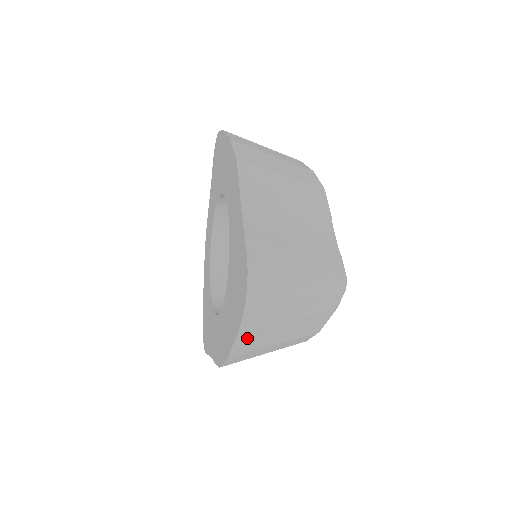
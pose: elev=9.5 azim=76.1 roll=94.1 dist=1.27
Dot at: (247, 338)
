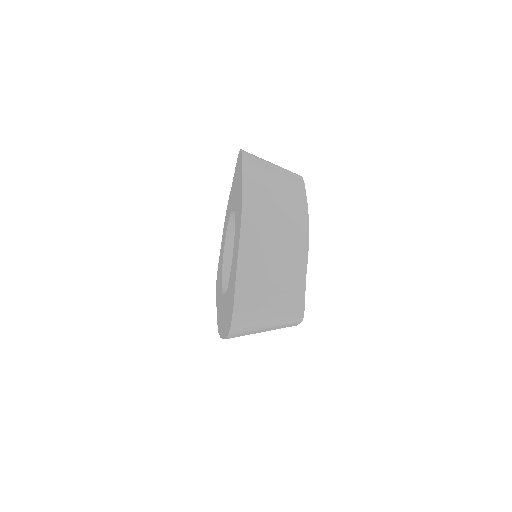
Dot at: occluded
